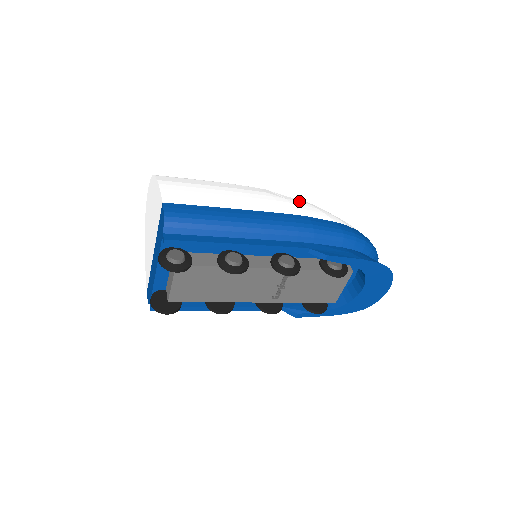
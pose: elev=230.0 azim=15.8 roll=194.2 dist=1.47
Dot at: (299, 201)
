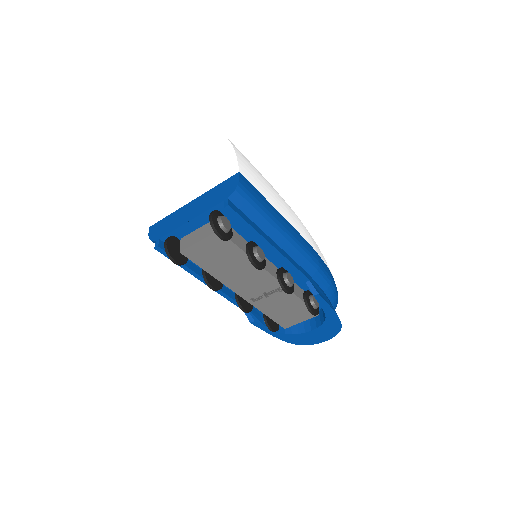
Dot at: occluded
